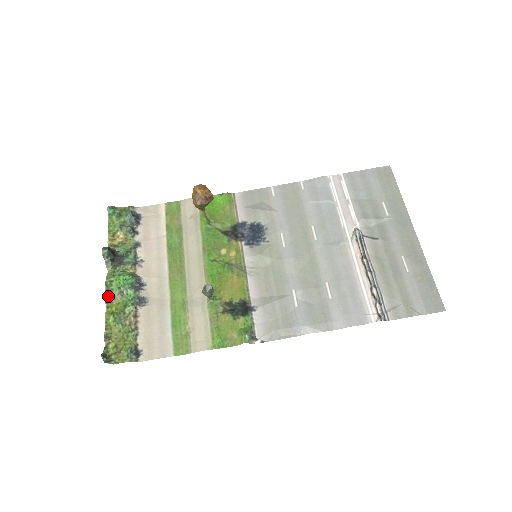
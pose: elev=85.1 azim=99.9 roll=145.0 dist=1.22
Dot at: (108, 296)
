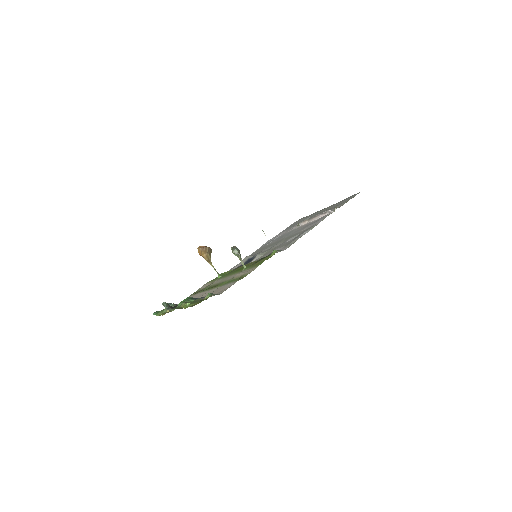
Dot at: (179, 308)
